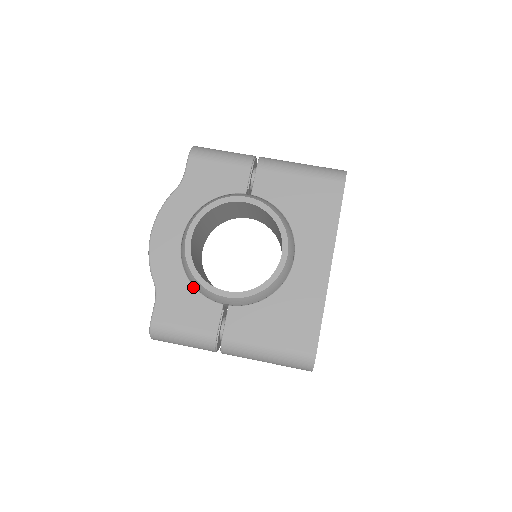
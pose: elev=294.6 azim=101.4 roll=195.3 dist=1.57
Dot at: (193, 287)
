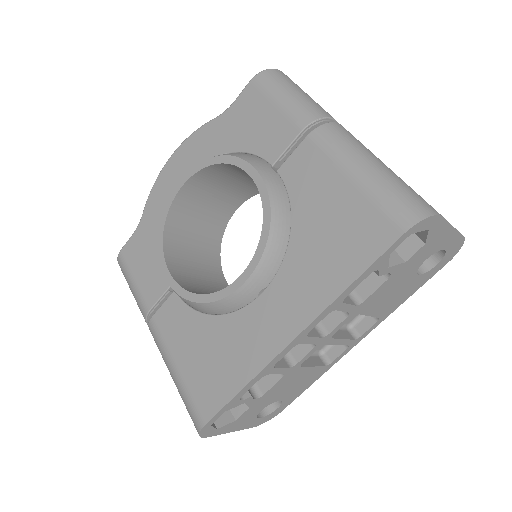
Dot at: occluded
